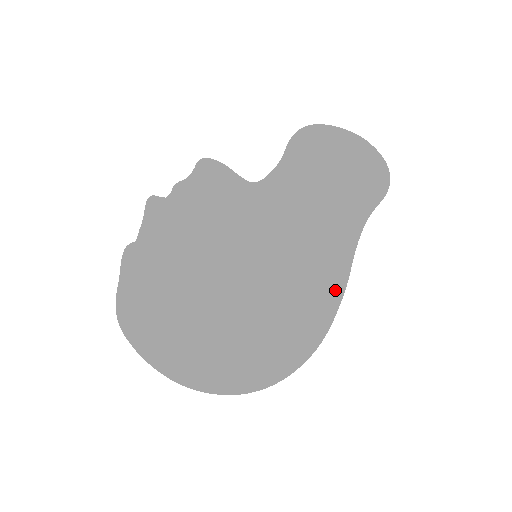
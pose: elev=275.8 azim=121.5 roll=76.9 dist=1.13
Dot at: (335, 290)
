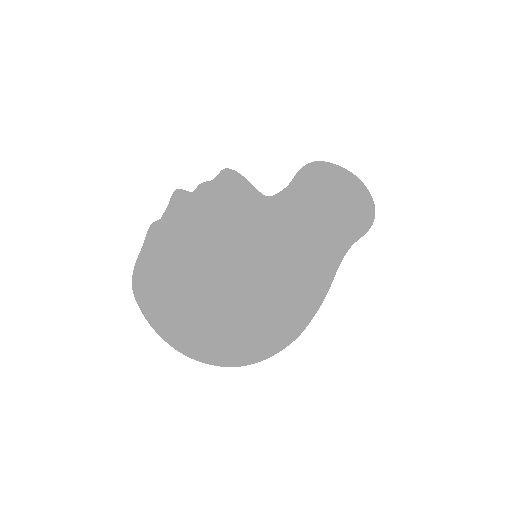
Dot at: (319, 292)
